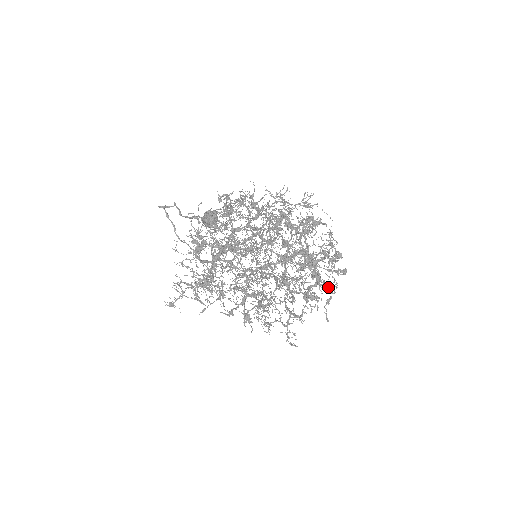
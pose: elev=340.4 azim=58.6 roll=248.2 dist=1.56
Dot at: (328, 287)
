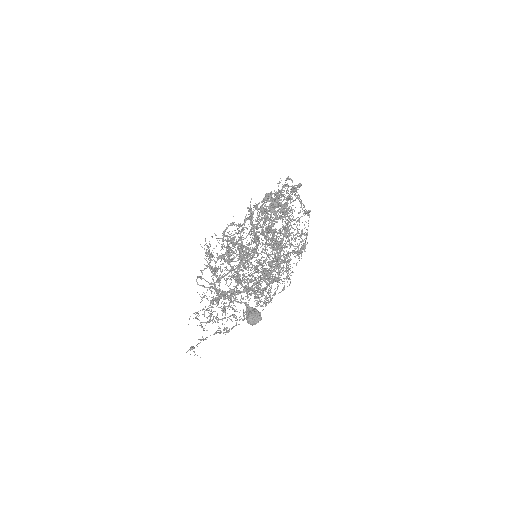
Dot at: (284, 191)
